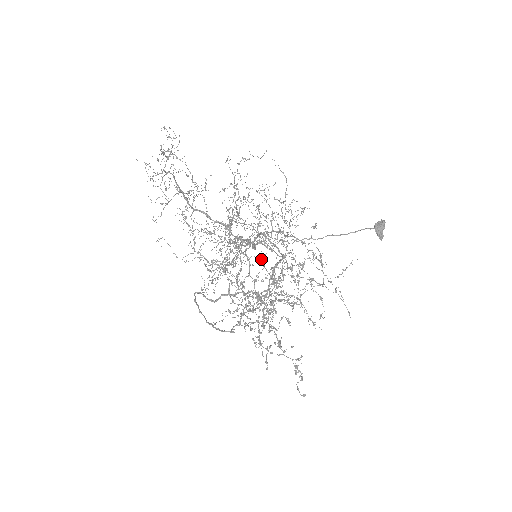
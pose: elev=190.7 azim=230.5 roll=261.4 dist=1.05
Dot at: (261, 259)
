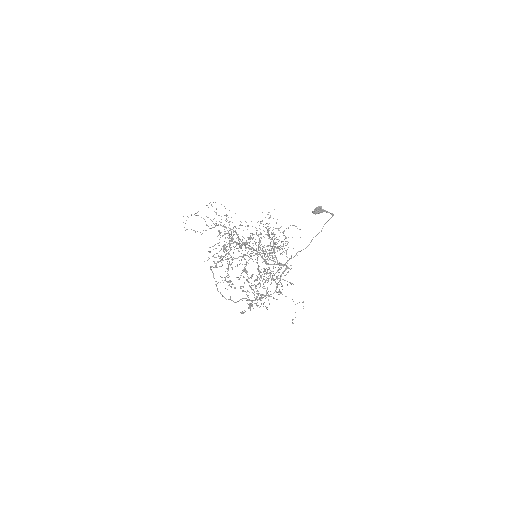
Dot at: occluded
